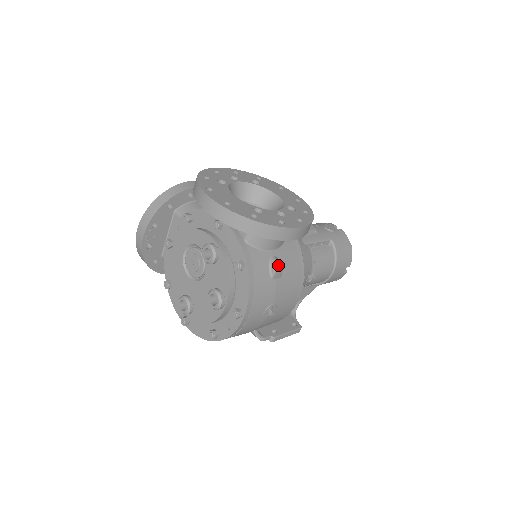
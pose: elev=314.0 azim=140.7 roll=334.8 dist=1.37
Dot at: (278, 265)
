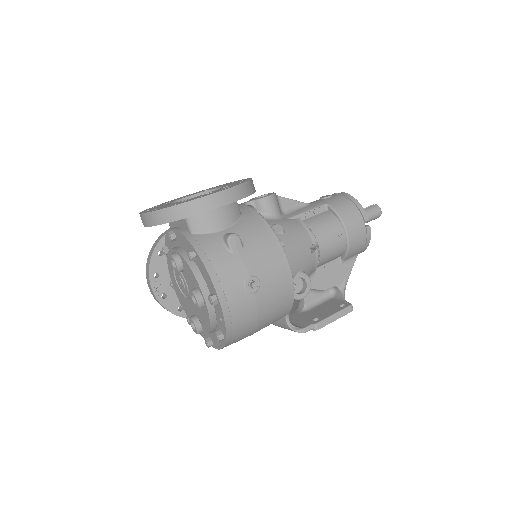
Dot at: (228, 237)
